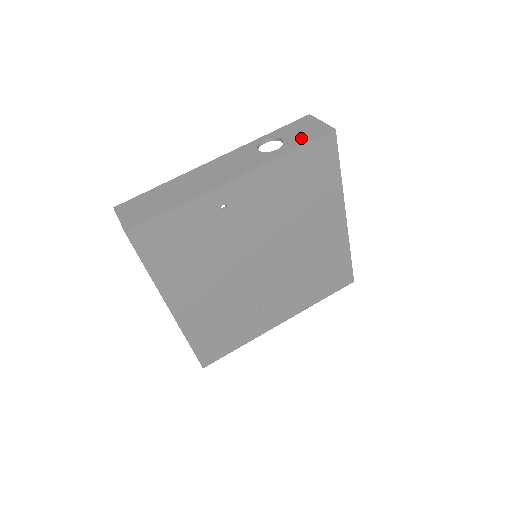
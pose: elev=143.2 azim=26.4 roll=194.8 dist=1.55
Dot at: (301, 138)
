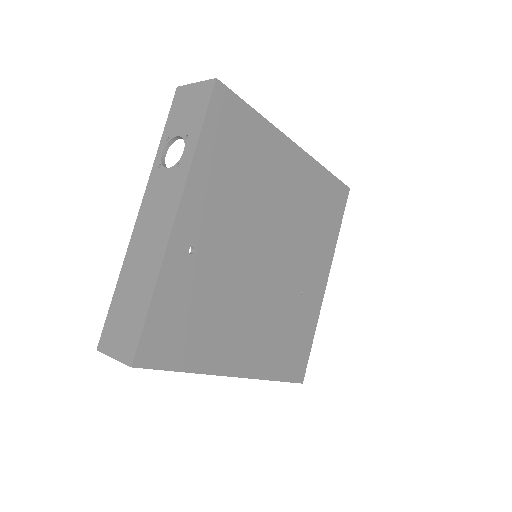
Dot at: (194, 118)
